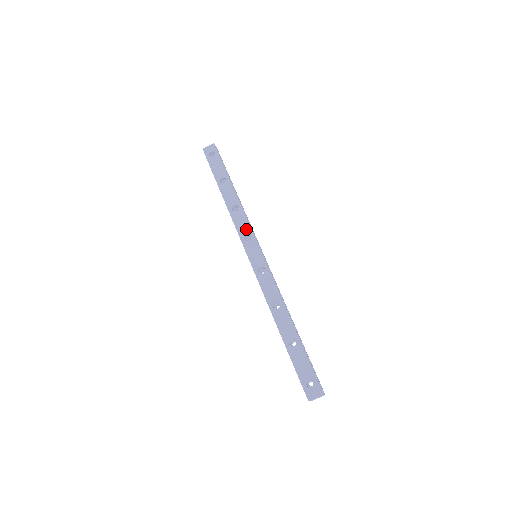
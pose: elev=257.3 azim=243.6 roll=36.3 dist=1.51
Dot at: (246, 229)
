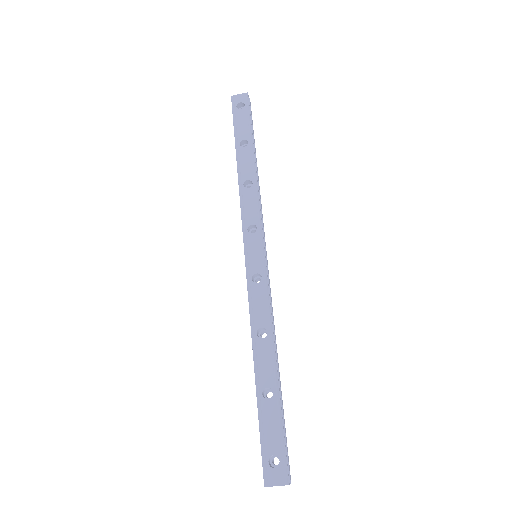
Dot at: (254, 216)
